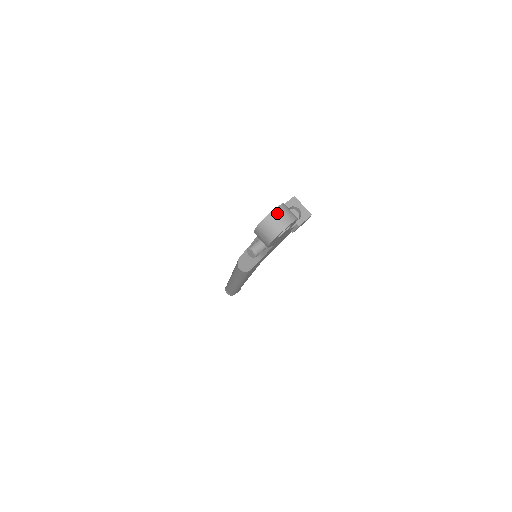
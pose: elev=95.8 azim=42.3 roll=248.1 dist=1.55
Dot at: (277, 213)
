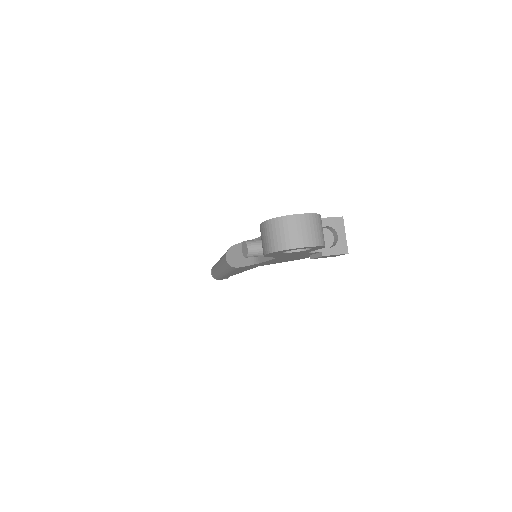
Dot at: (302, 221)
